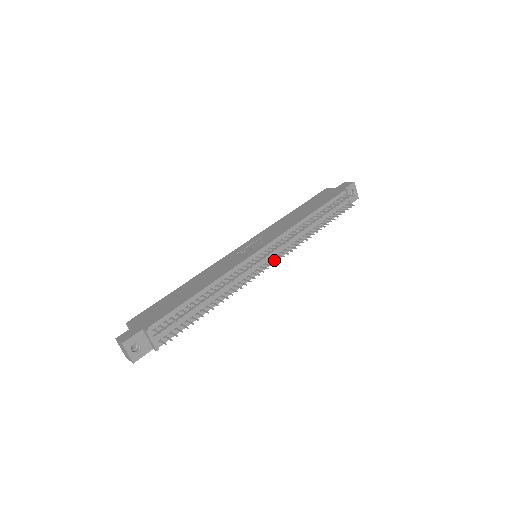
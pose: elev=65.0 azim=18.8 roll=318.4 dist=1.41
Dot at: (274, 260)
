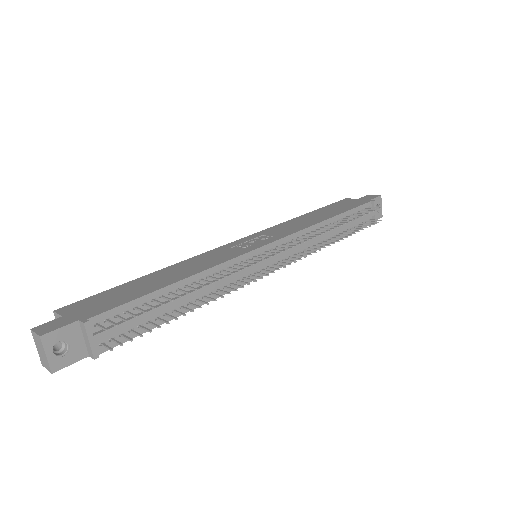
Dot at: occluded
